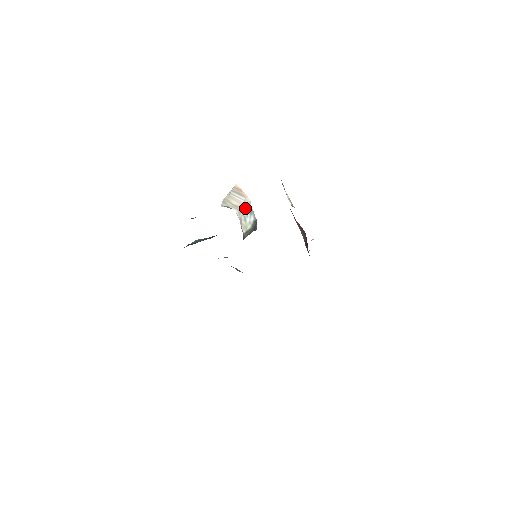
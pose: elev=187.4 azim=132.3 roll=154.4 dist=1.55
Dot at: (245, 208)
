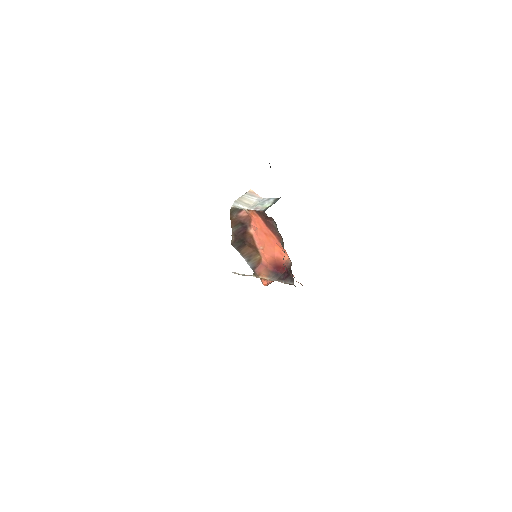
Dot at: (259, 202)
